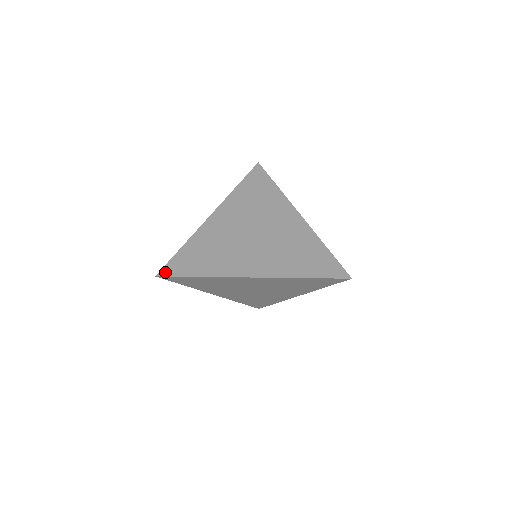
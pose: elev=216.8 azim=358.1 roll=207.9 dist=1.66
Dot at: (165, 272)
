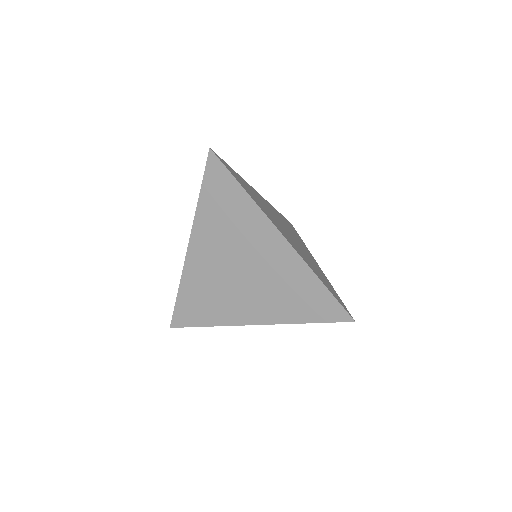
Dot at: (218, 156)
